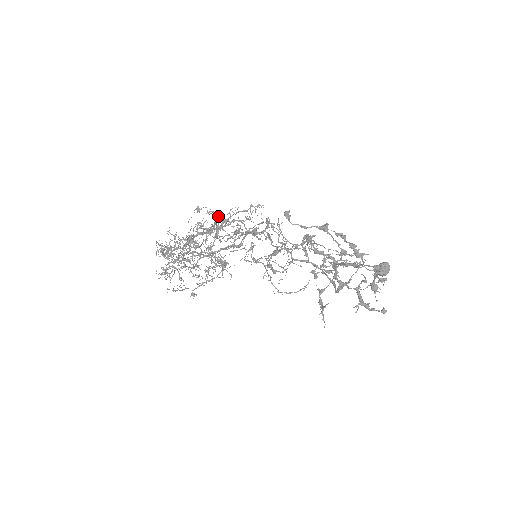
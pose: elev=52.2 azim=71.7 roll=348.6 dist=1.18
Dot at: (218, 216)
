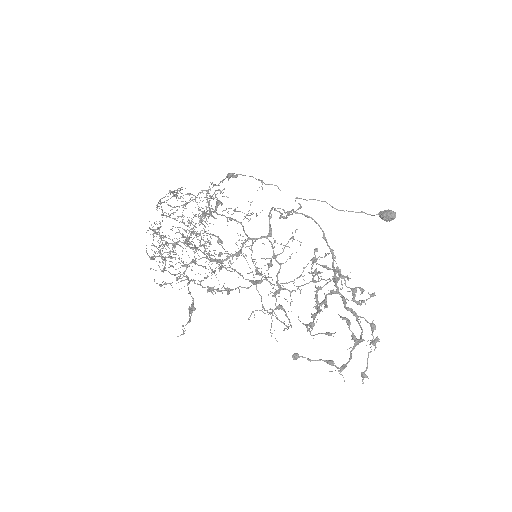
Dot at: (219, 284)
